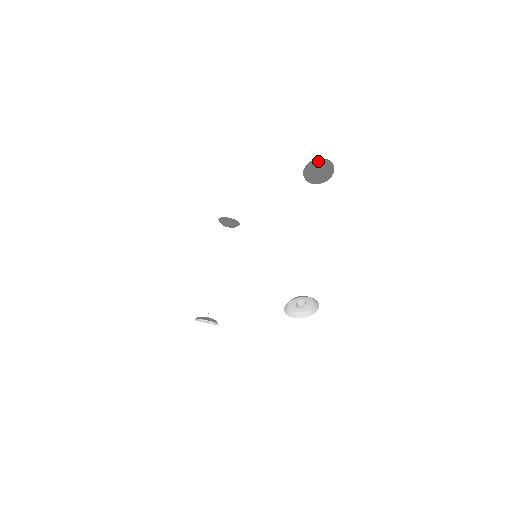
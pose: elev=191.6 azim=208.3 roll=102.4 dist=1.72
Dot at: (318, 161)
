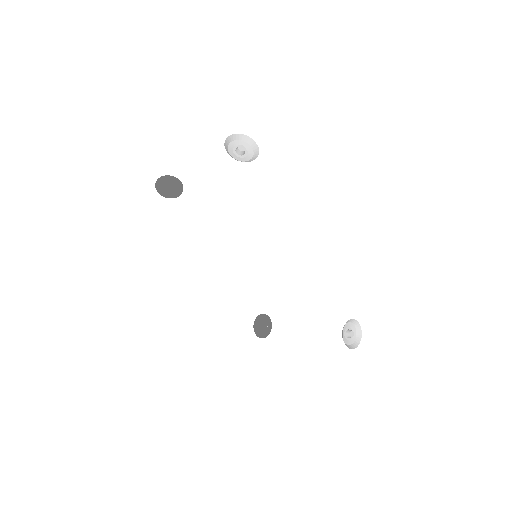
Dot at: (157, 184)
